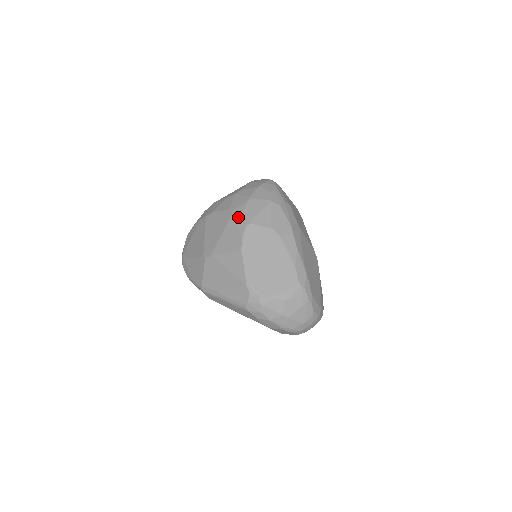
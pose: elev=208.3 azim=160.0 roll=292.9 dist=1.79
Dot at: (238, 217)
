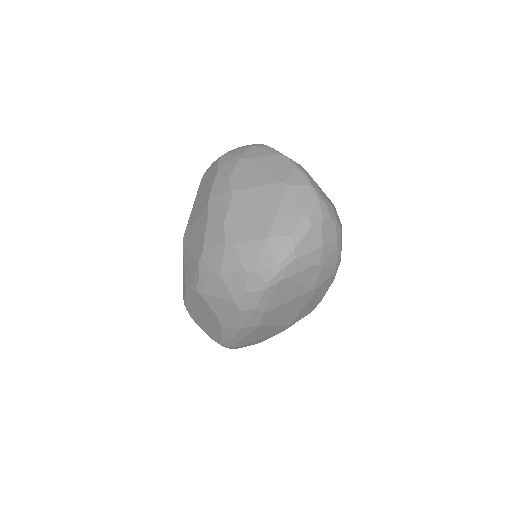
Dot at: (198, 274)
